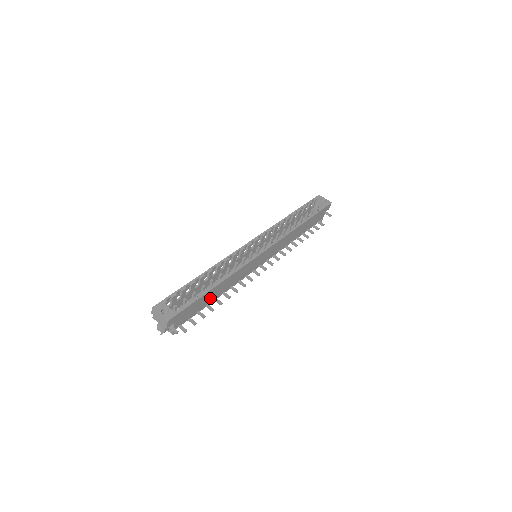
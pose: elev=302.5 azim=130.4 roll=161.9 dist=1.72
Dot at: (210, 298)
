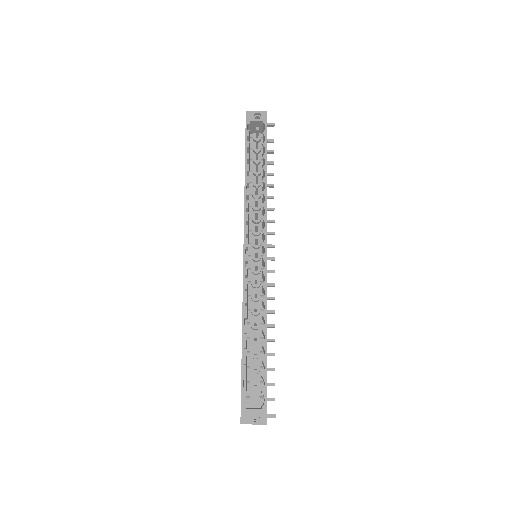
Dot at: occluded
